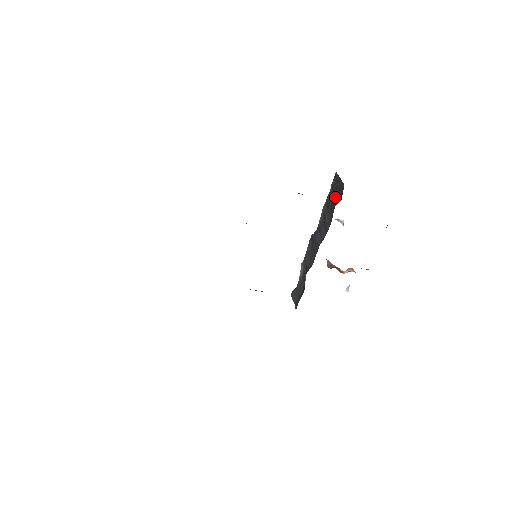
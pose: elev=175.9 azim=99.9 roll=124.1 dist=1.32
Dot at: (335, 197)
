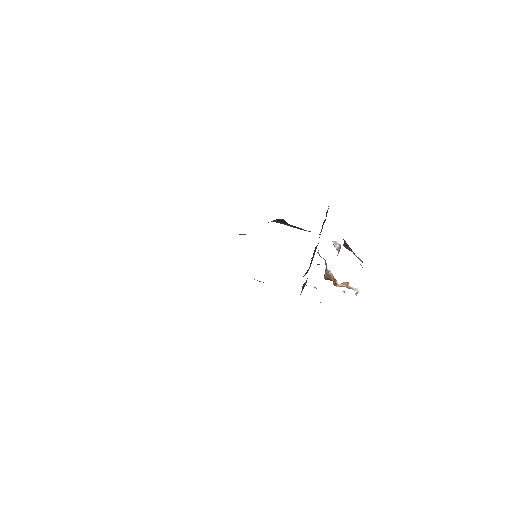
Dot at: occluded
